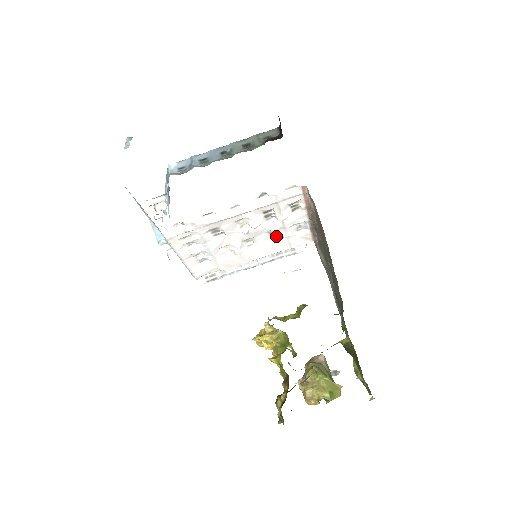
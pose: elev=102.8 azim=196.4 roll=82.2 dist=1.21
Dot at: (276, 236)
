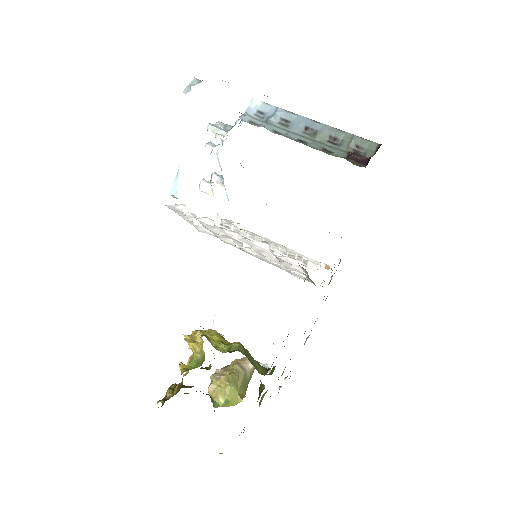
Dot at: occluded
